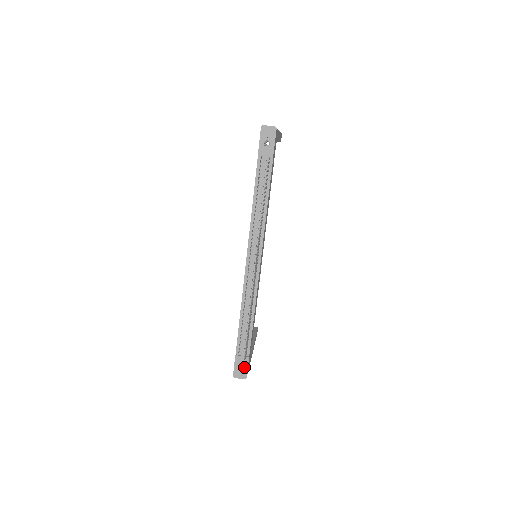
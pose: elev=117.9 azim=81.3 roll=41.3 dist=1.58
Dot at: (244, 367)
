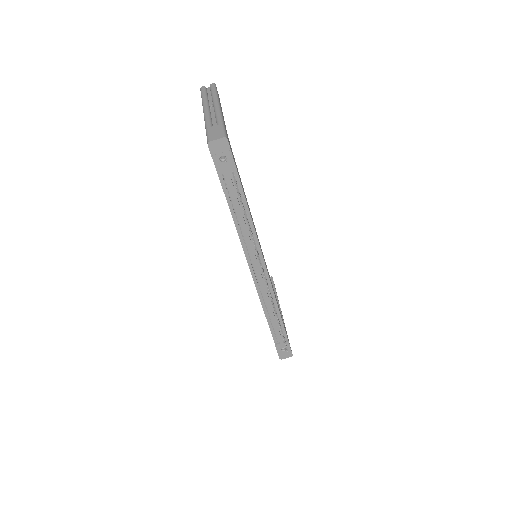
Dot at: occluded
